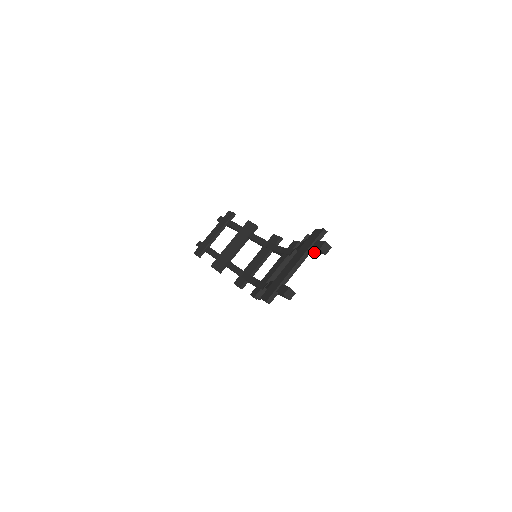
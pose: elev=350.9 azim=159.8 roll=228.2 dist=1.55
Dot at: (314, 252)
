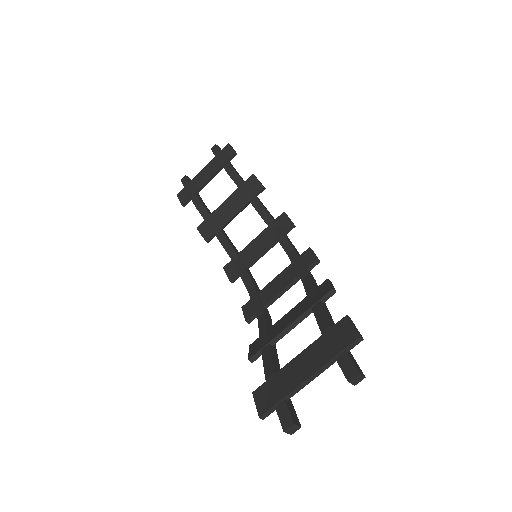
Dot at: occluded
